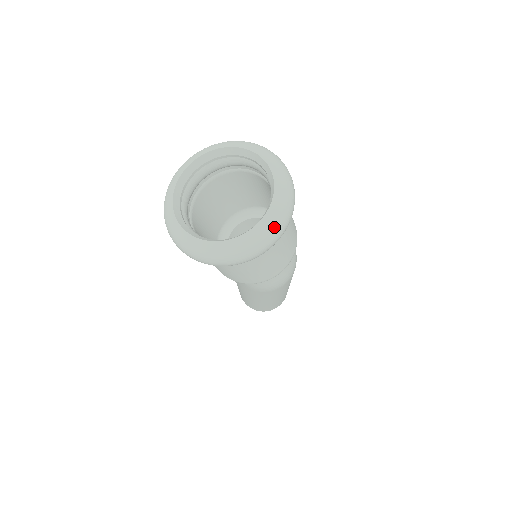
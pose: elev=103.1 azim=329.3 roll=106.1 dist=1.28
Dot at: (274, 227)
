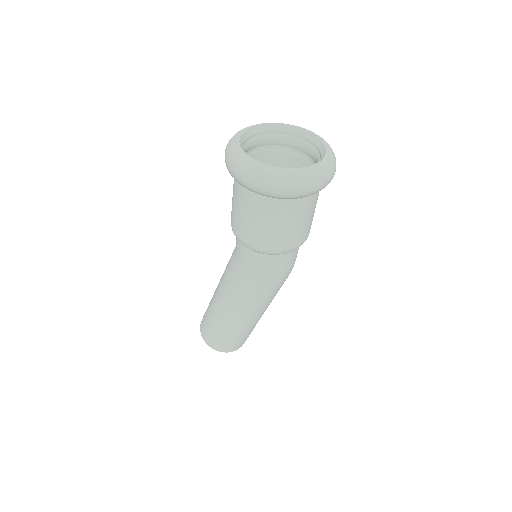
Dot at: (326, 171)
